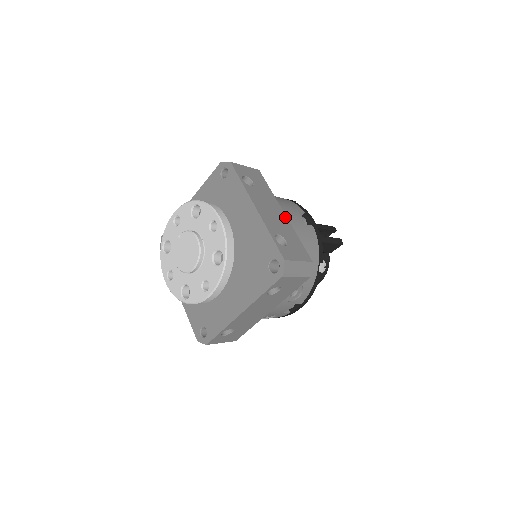
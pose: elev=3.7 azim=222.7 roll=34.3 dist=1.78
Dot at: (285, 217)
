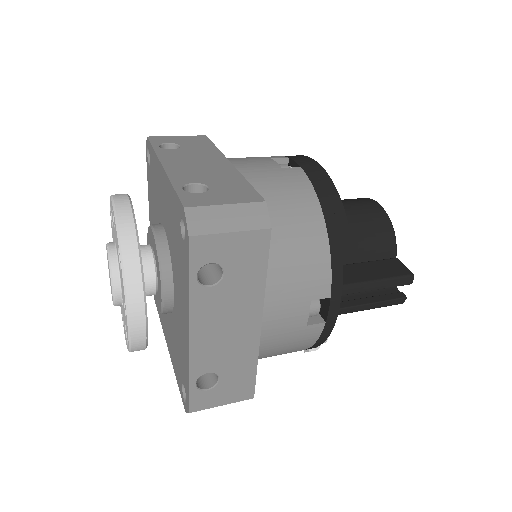
Dot at: (256, 332)
